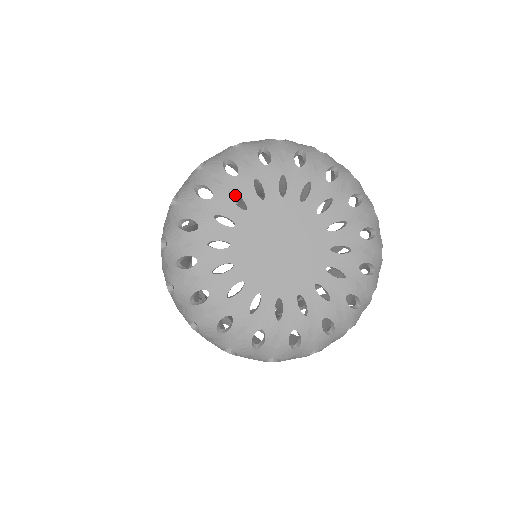
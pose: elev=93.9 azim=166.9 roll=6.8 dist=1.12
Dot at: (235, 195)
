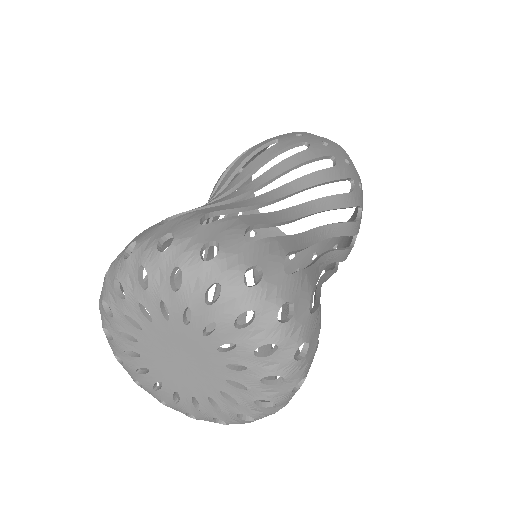
Dot at: (167, 301)
